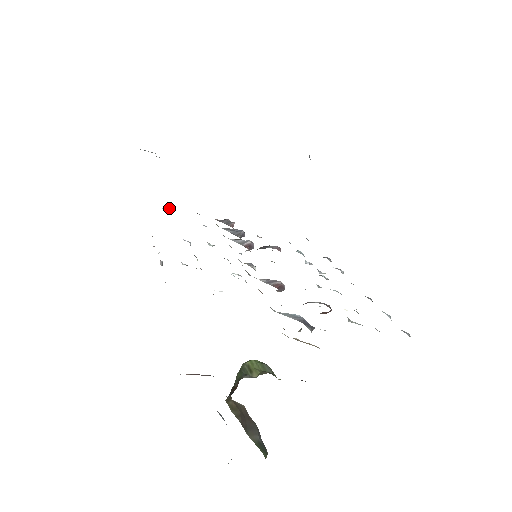
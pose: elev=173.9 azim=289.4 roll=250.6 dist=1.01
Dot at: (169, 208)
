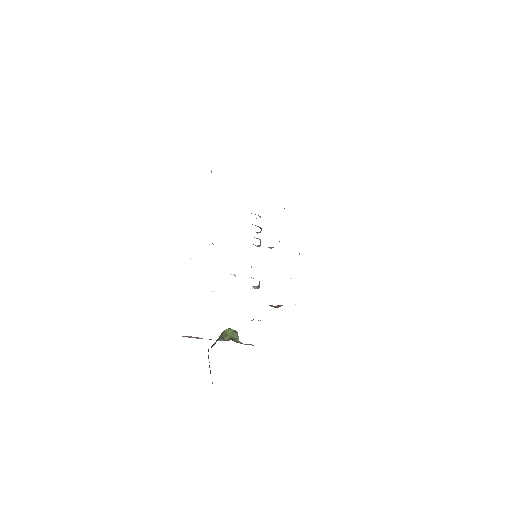
Dot at: occluded
